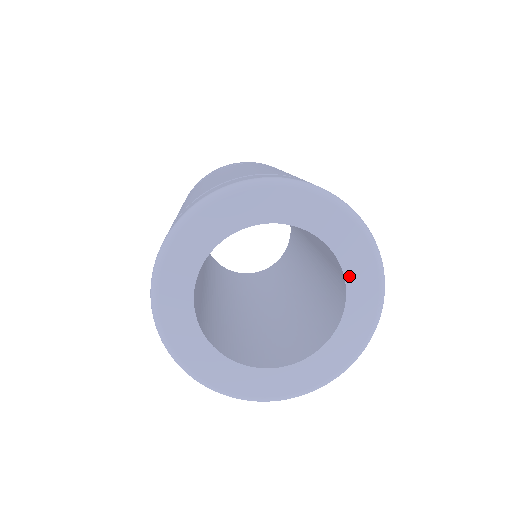
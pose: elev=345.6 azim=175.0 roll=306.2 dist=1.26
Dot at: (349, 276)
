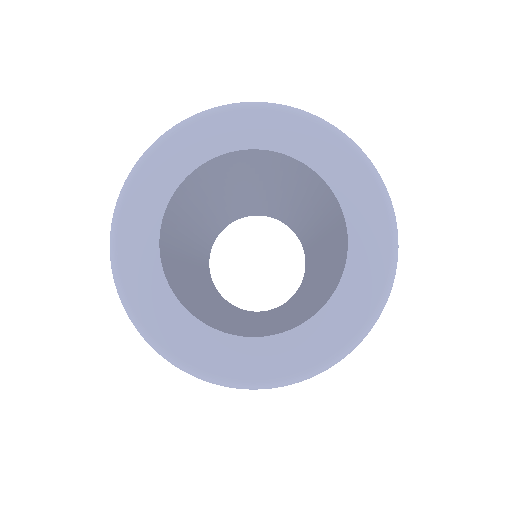
Dot at: (339, 296)
